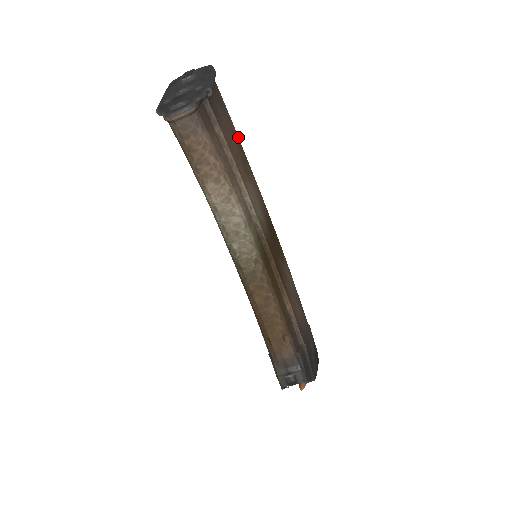
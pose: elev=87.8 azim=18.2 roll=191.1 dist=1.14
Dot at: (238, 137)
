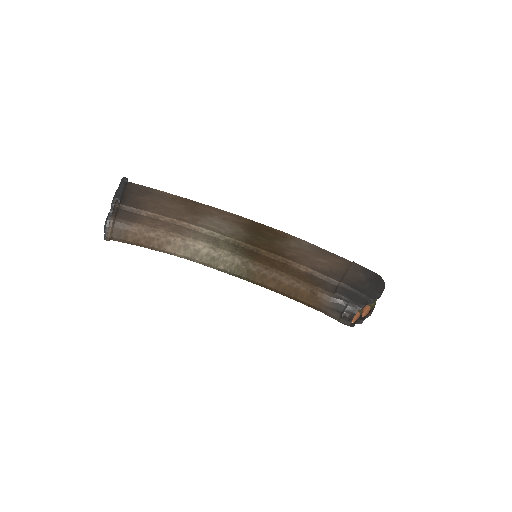
Dot at: (180, 197)
